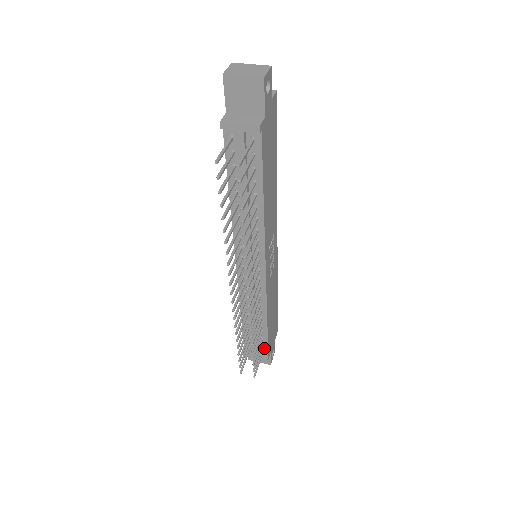
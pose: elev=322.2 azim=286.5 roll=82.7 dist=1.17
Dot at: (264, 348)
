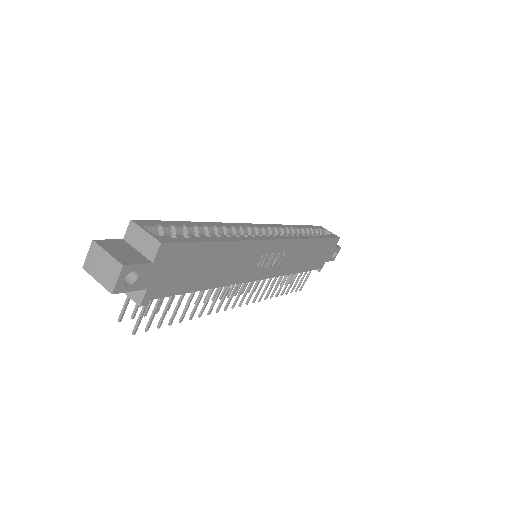
Dot at: occluded
